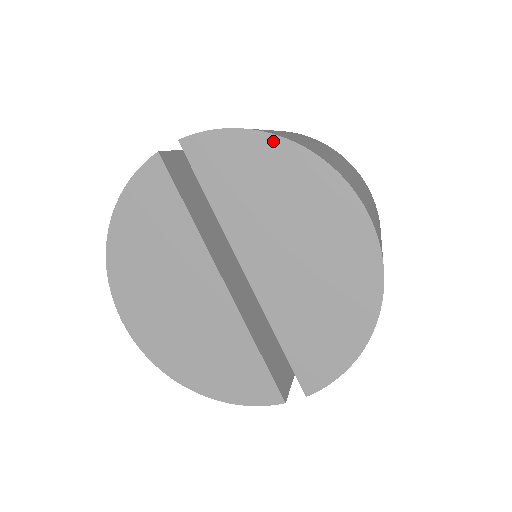
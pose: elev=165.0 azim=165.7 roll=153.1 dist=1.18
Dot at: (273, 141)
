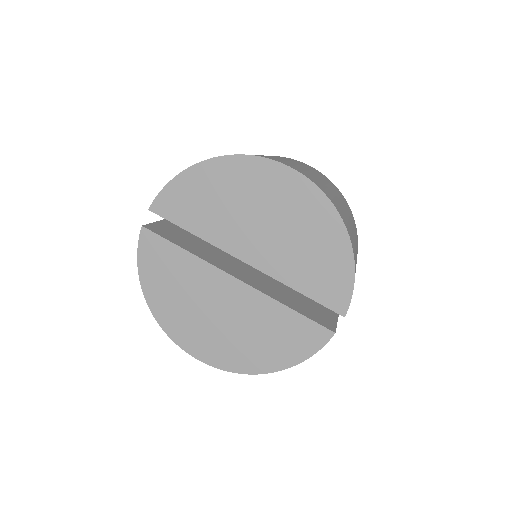
Dot at: (201, 167)
